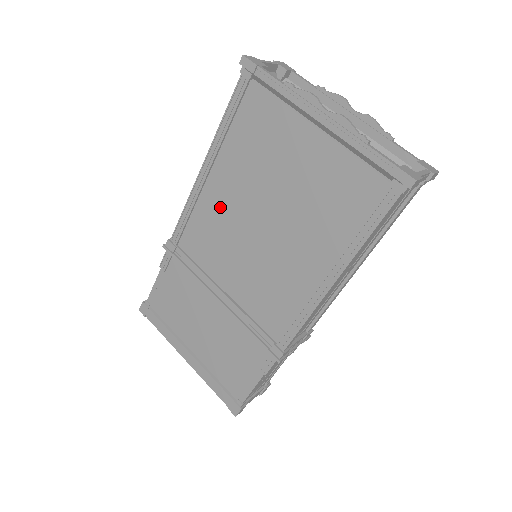
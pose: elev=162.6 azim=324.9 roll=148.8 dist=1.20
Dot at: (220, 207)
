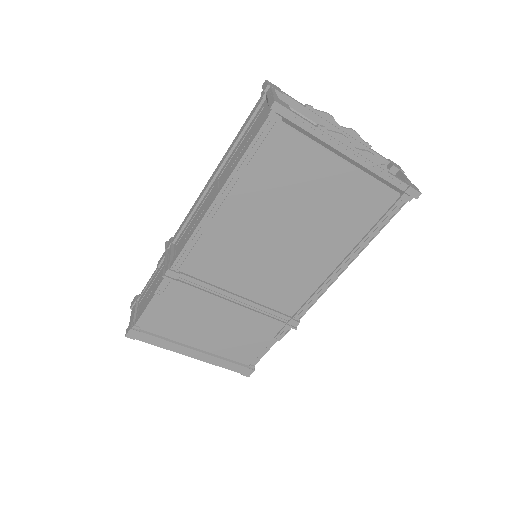
Dot at: (235, 231)
